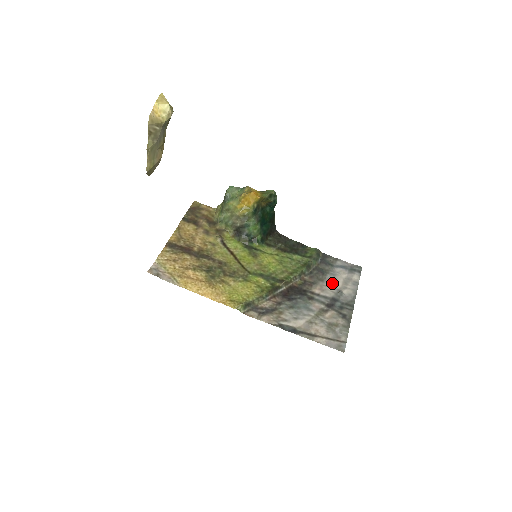
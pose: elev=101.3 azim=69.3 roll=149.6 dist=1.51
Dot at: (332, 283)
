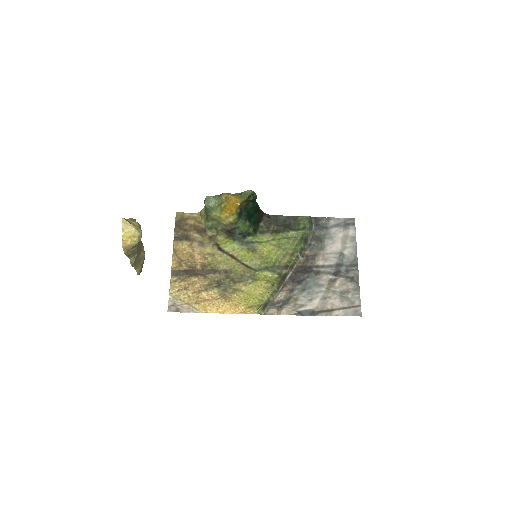
Dot at: (332, 248)
